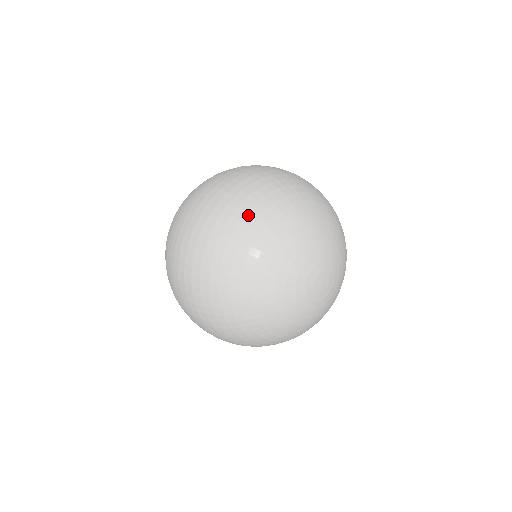
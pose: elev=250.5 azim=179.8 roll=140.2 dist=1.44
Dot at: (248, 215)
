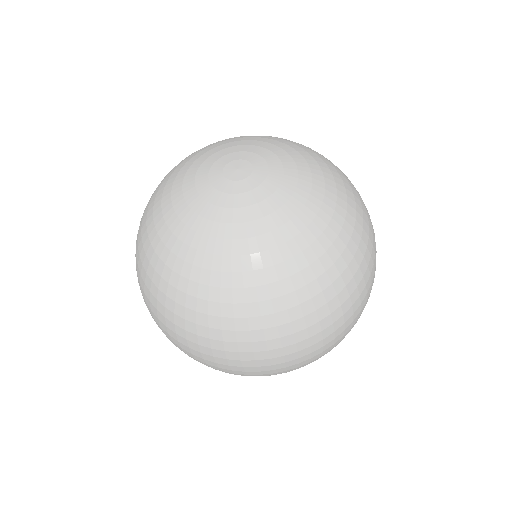
Dot at: occluded
